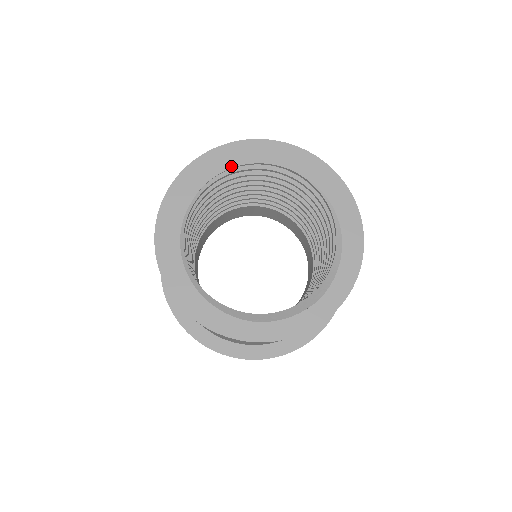
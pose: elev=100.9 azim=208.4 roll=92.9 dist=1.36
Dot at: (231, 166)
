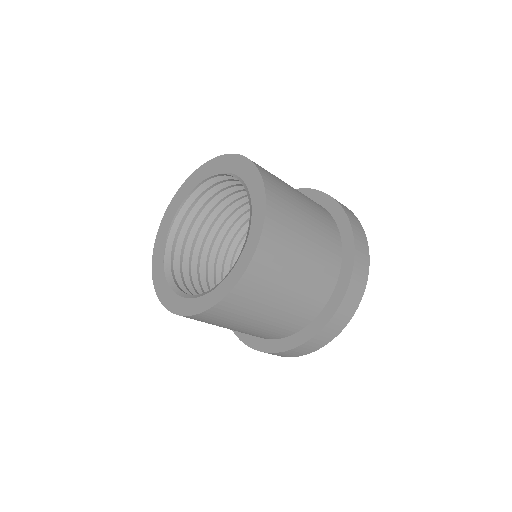
Dot at: (178, 207)
